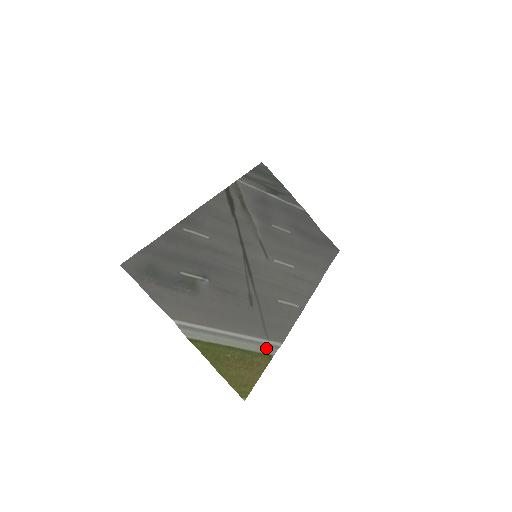
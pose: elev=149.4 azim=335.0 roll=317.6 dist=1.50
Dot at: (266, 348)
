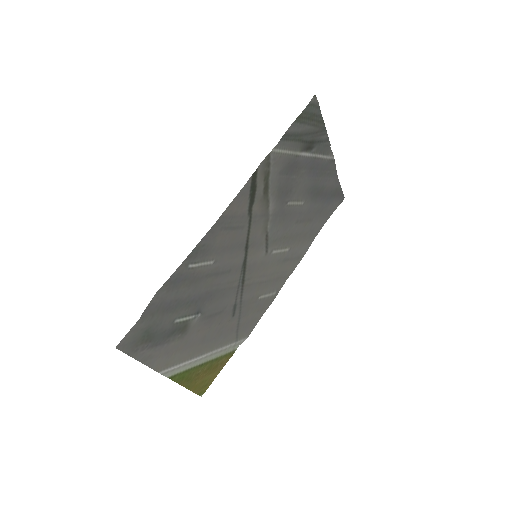
Dot at: (232, 347)
